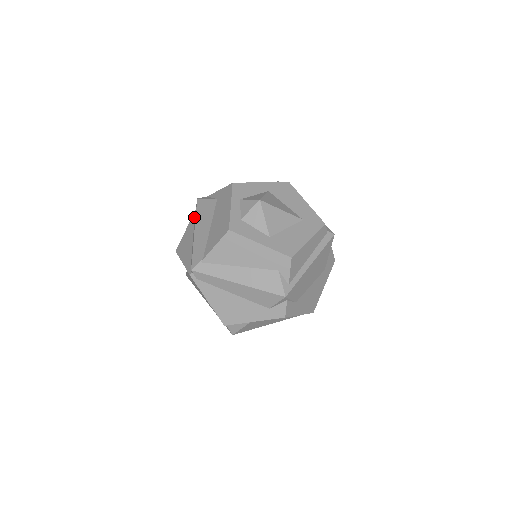
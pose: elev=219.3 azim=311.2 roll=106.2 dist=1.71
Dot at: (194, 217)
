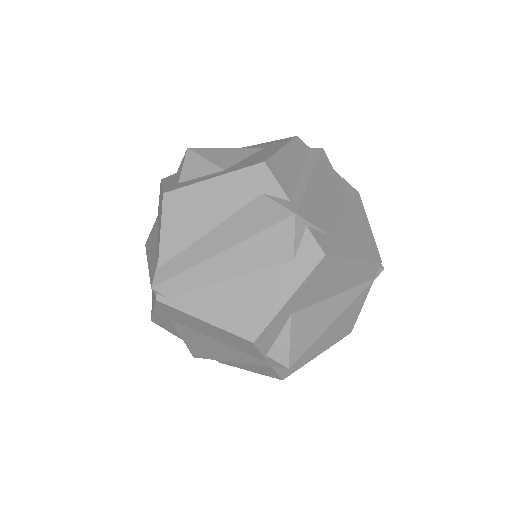
Dot at: occluded
